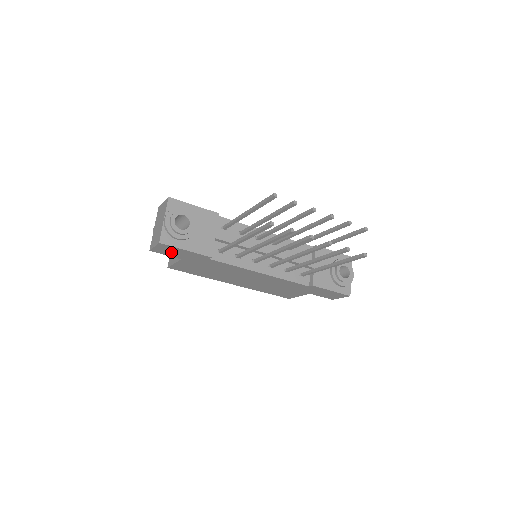
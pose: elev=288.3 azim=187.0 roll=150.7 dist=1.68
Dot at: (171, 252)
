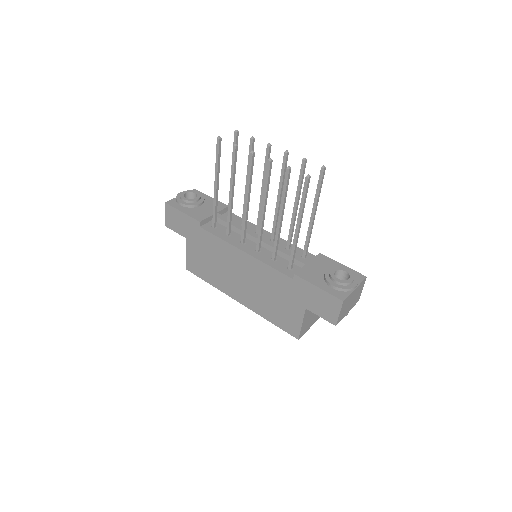
Dot at: (177, 223)
